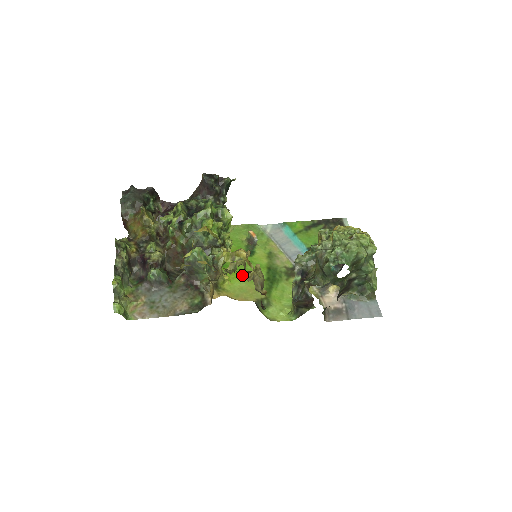
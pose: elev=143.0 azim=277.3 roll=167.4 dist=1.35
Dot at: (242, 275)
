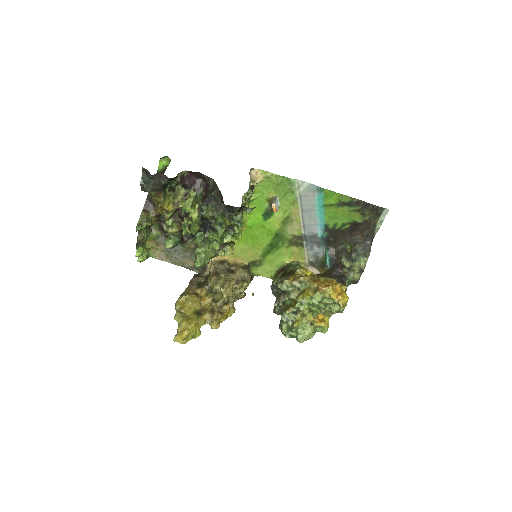
Dot at: (248, 239)
